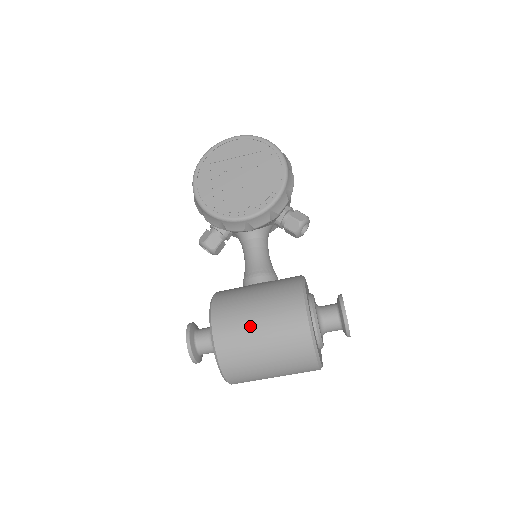
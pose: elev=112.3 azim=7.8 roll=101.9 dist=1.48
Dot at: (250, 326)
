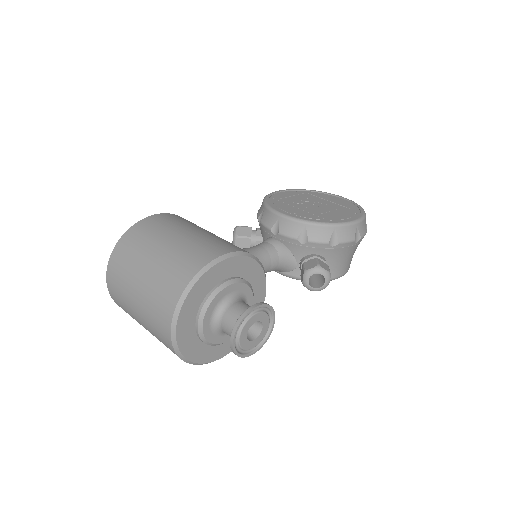
Dot at: (178, 230)
